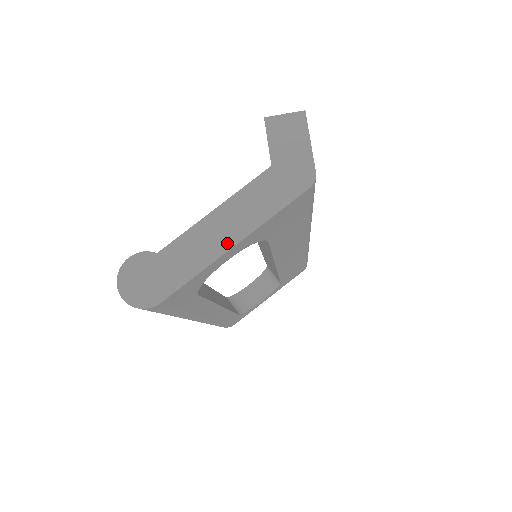
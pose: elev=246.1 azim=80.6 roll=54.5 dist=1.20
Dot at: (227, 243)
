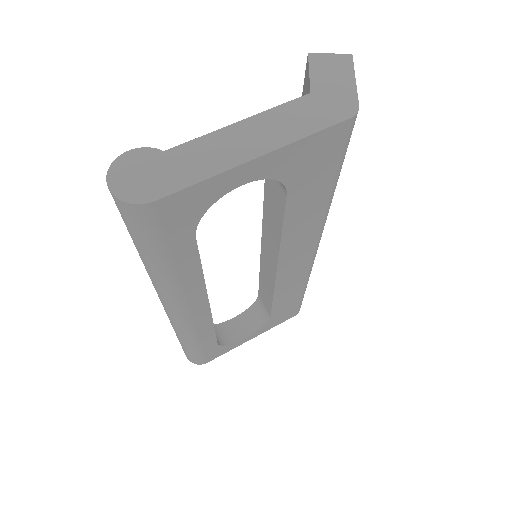
Dot at: (249, 153)
